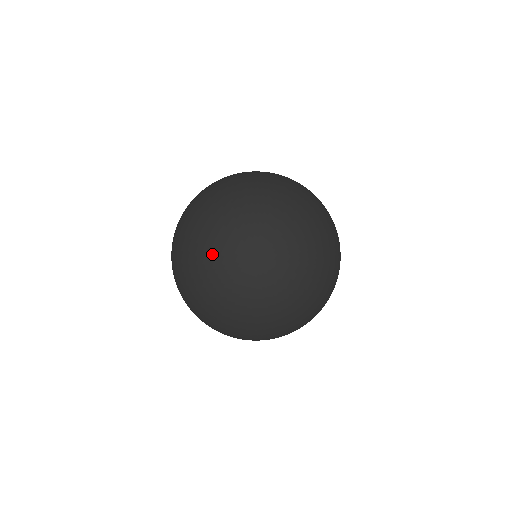
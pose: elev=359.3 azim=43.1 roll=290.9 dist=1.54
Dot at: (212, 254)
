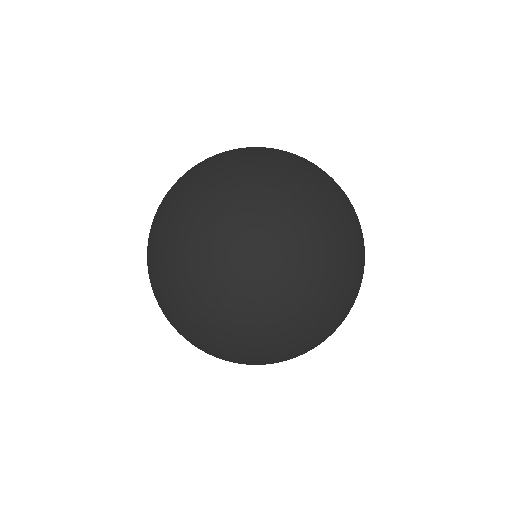
Dot at: (207, 270)
